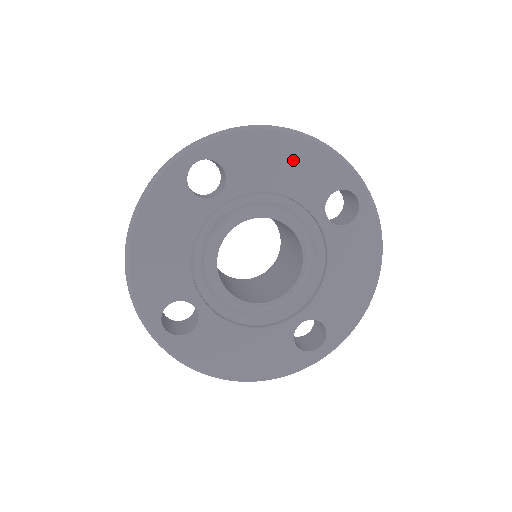
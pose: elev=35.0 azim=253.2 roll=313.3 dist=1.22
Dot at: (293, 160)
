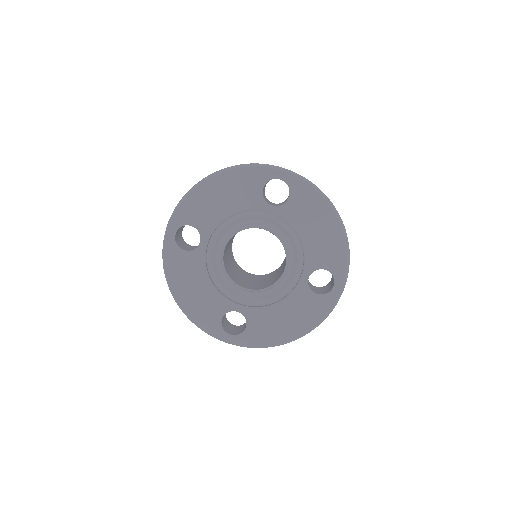
Dot at: (225, 190)
